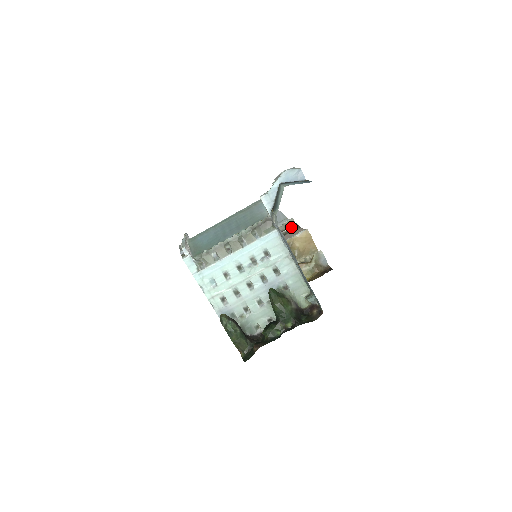
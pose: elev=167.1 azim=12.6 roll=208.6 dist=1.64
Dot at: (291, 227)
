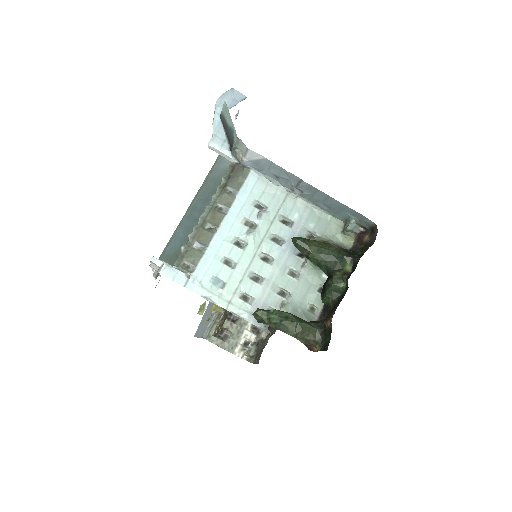
Dot at: occluded
